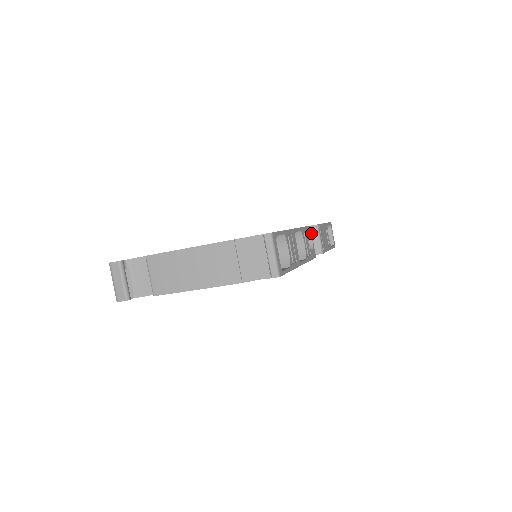
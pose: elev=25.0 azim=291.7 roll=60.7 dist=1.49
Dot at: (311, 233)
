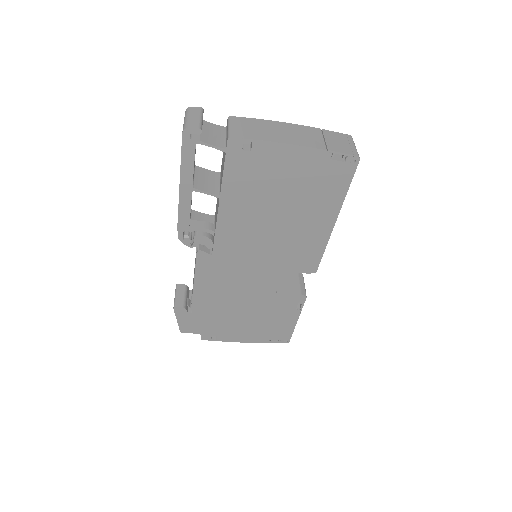
Dot at: occluded
